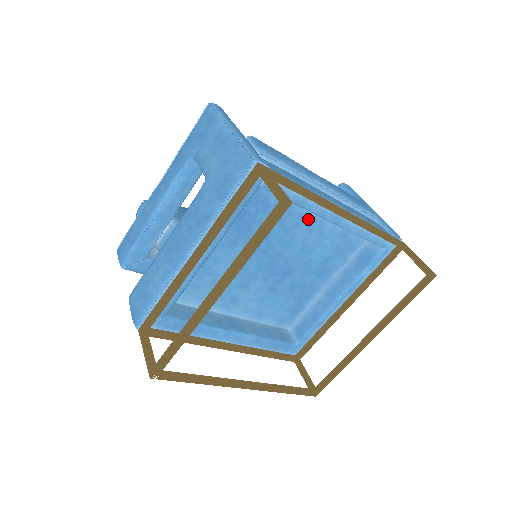
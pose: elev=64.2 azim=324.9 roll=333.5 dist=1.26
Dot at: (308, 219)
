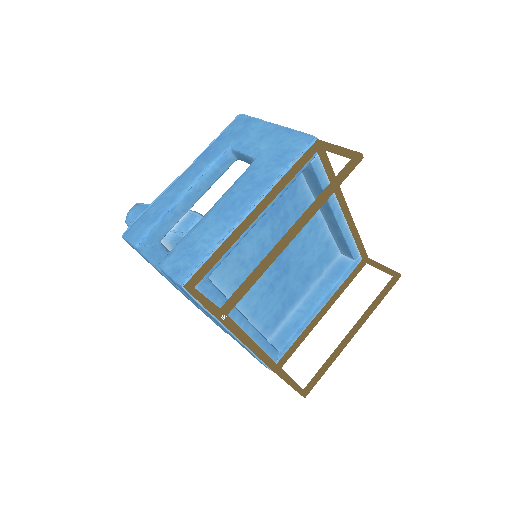
Dot at: (312, 219)
